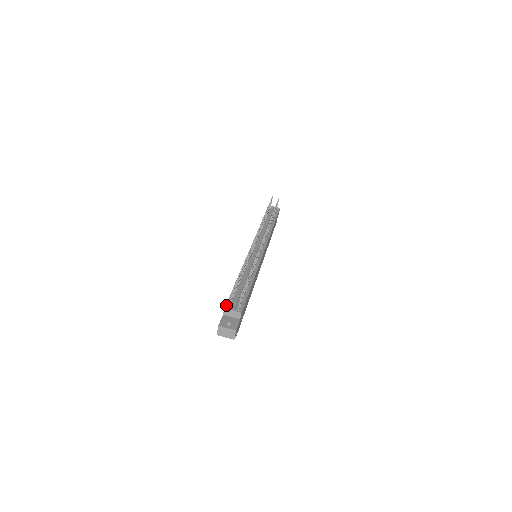
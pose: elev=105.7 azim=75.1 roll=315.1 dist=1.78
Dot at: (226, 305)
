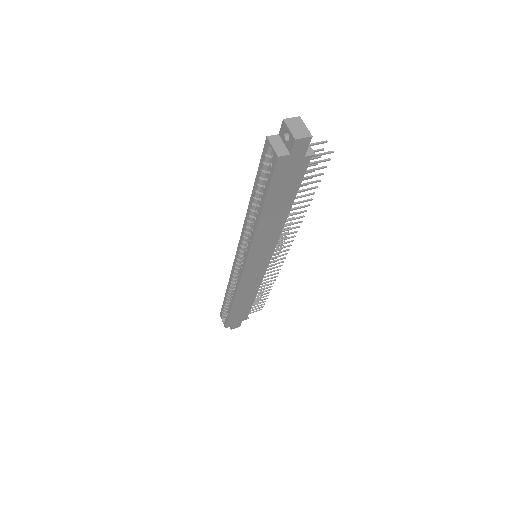
Dot at: occluded
